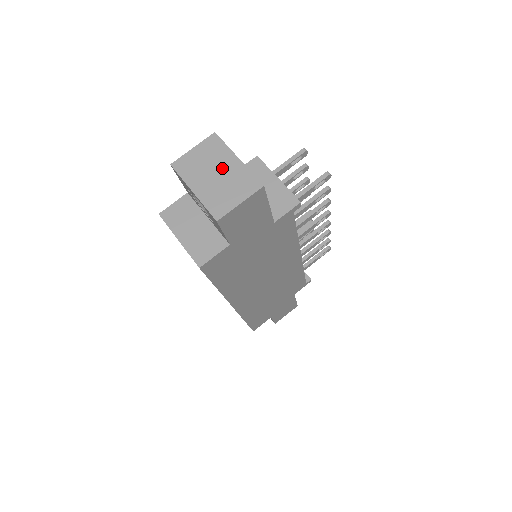
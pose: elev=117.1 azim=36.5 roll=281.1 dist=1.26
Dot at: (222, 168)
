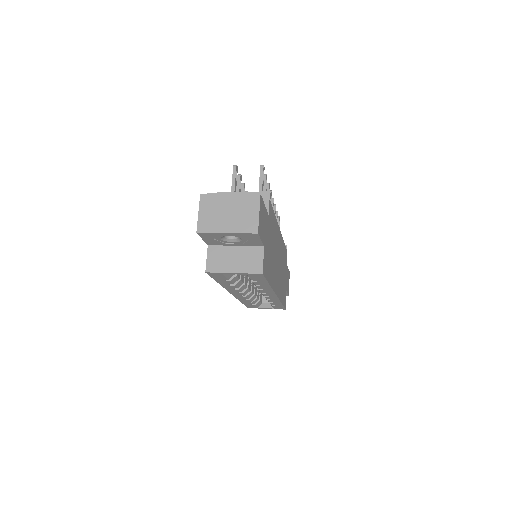
Dot at: (228, 207)
